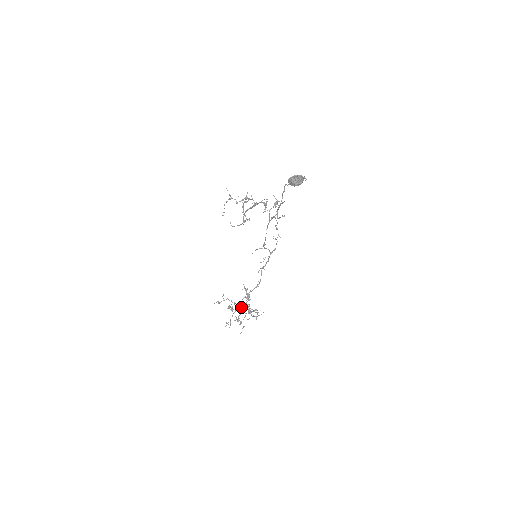
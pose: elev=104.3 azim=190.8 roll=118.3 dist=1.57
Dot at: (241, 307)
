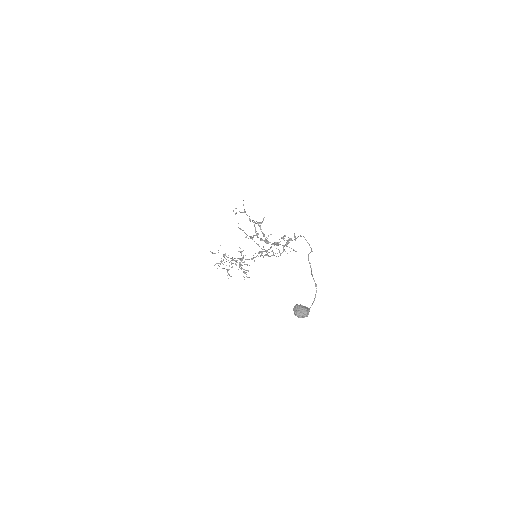
Dot at: (233, 259)
